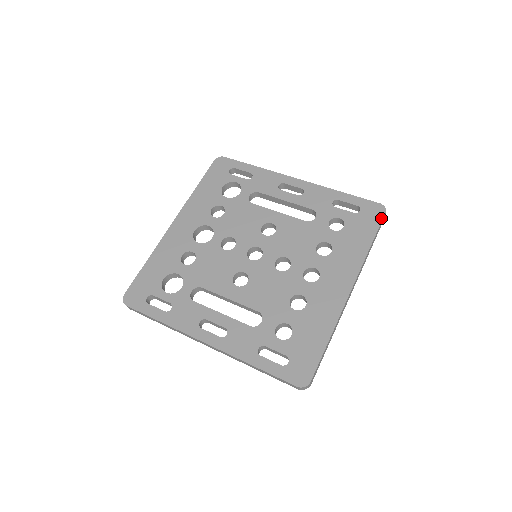
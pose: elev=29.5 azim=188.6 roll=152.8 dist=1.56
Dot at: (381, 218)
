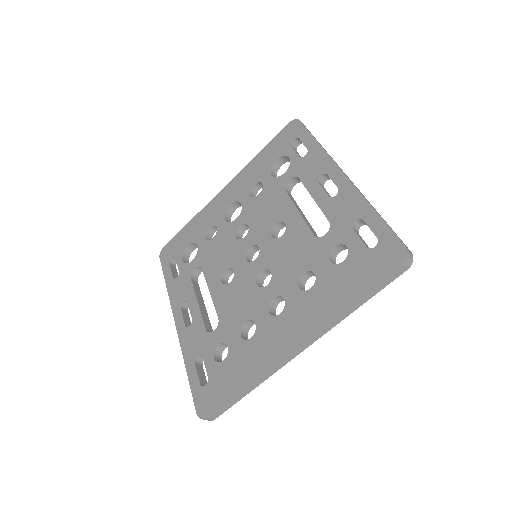
Dot at: (390, 270)
